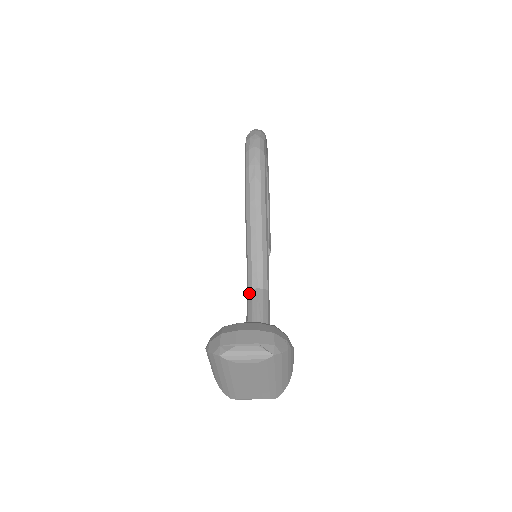
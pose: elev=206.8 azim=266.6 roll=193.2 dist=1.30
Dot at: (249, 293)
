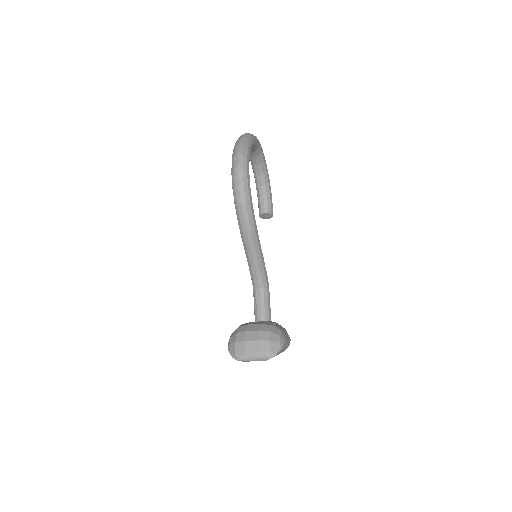
Dot at: (254, 291)
